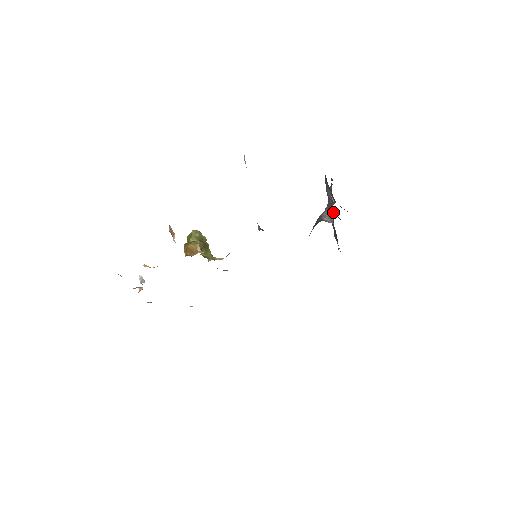
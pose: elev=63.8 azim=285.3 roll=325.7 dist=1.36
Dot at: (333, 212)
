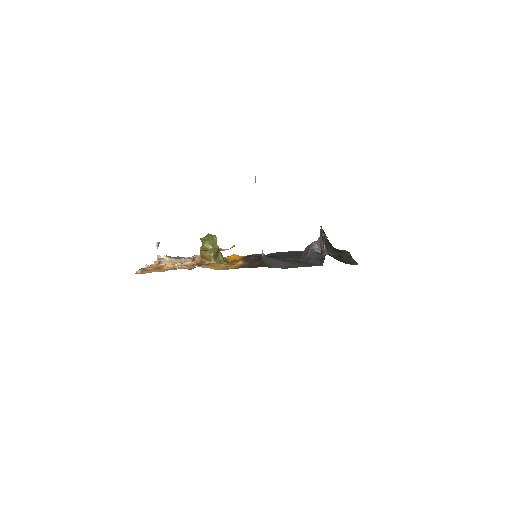
Dot at: occluded
